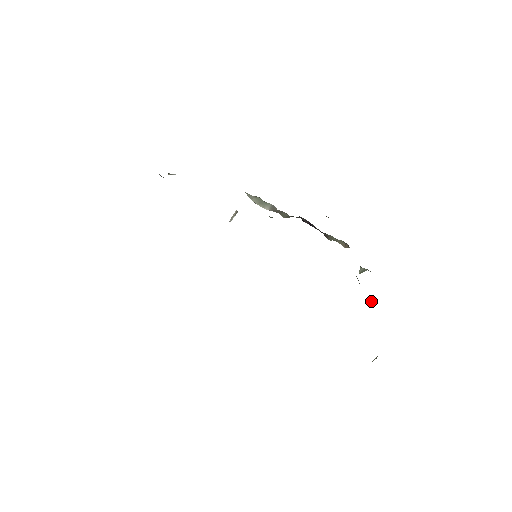
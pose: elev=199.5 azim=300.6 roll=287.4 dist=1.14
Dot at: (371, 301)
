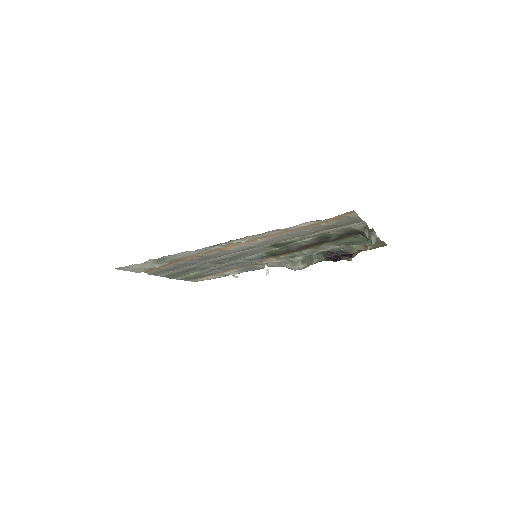
Dot at: (362, 235)
